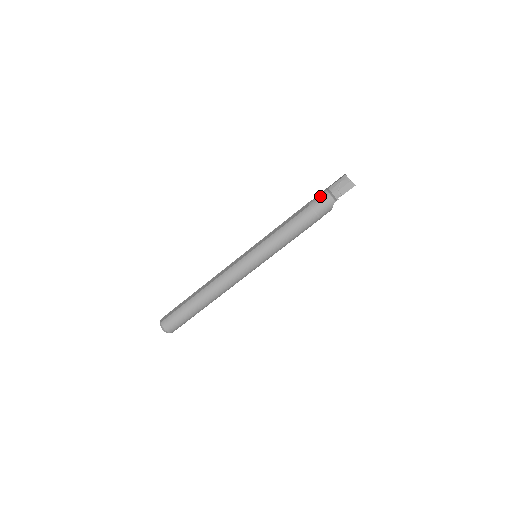
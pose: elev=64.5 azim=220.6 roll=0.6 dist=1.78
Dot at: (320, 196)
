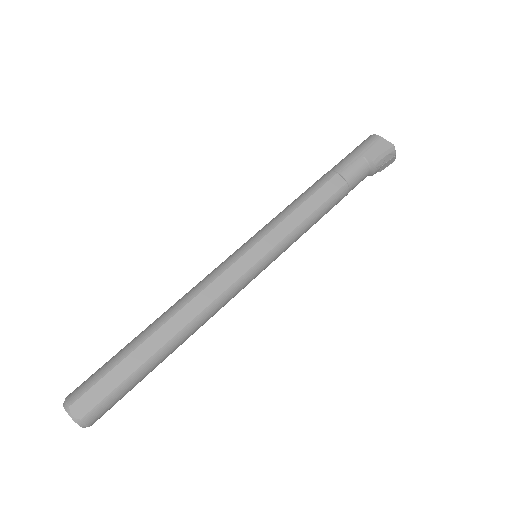
Dot at: (360, 170)
